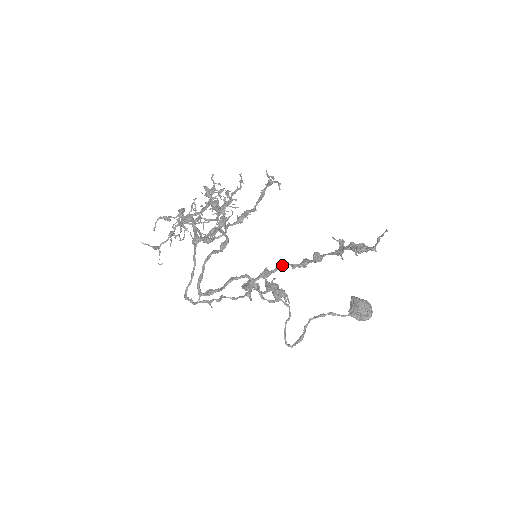
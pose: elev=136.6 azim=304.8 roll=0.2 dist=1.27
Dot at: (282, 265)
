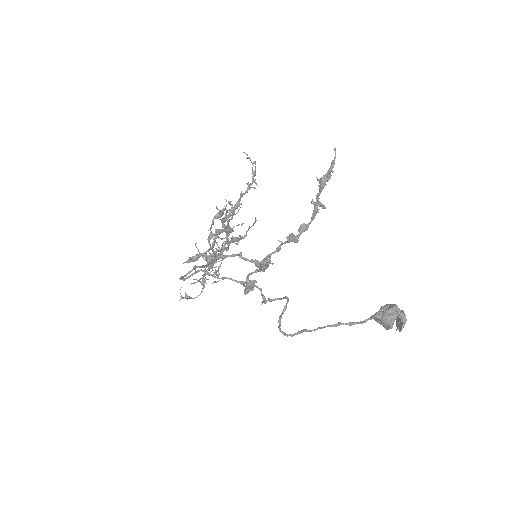
Dot at: (275, 251)
